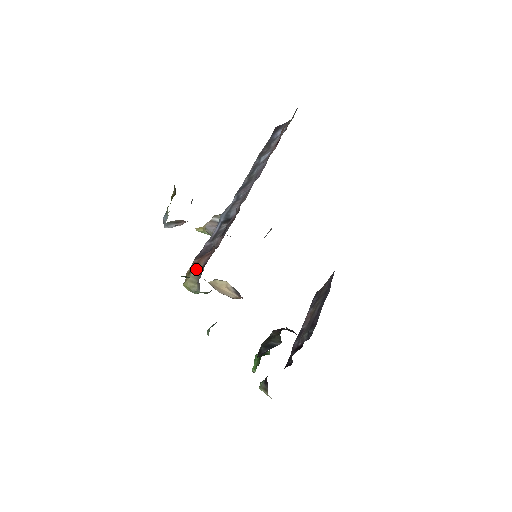
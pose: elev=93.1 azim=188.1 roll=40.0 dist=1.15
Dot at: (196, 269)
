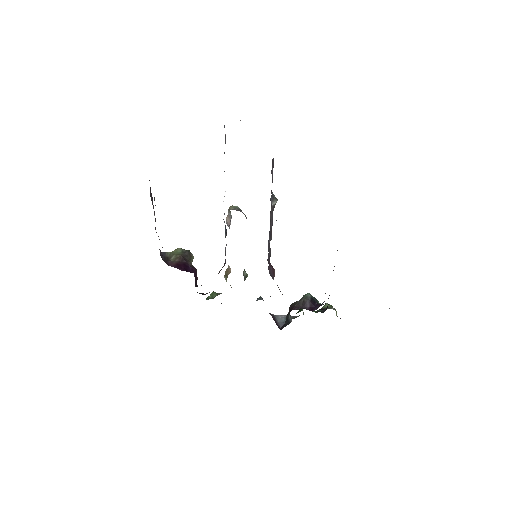
Dot at: (229, 268)
